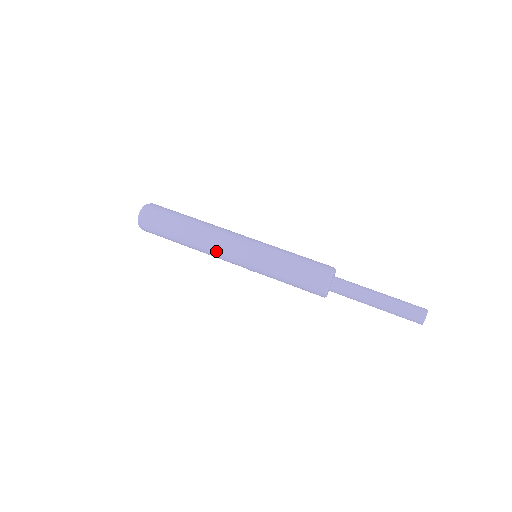
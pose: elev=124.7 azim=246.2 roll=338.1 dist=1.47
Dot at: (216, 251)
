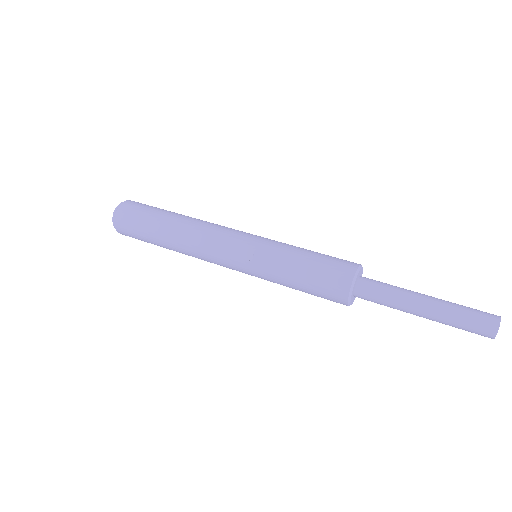
Dot at: (211, 230)
